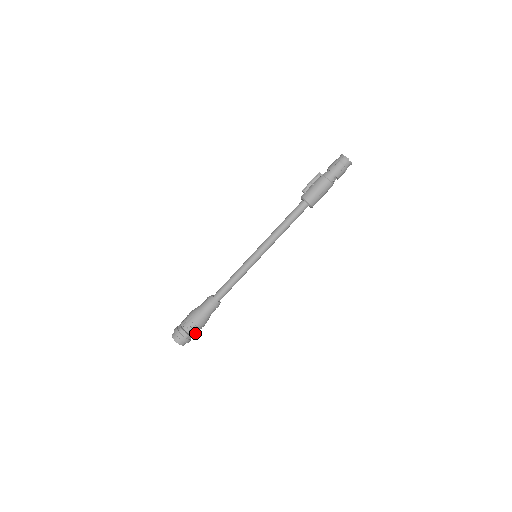
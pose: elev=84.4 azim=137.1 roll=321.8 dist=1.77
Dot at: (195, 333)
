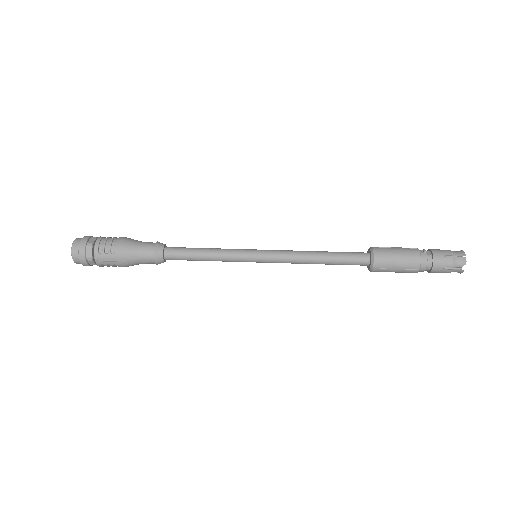
Dot at: (101, 242)
